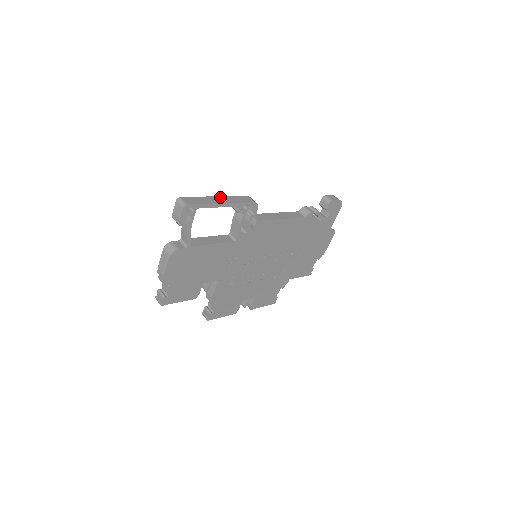
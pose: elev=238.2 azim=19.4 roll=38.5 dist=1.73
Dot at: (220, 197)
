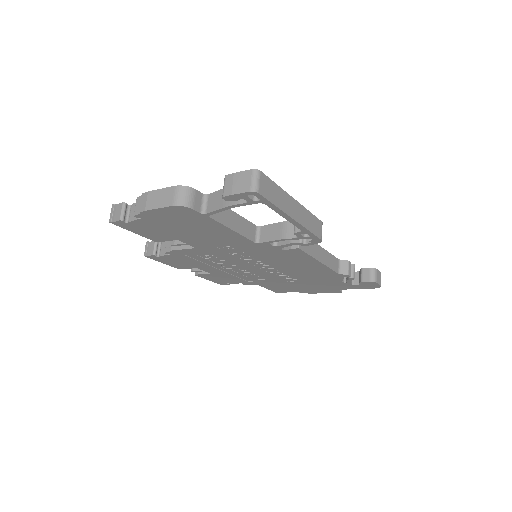
Dot at: (298, 204)
